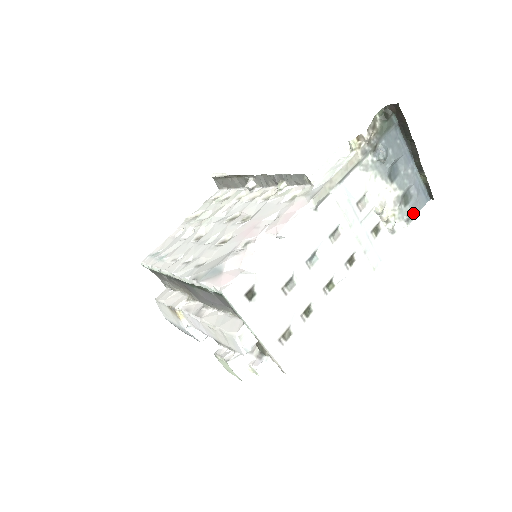
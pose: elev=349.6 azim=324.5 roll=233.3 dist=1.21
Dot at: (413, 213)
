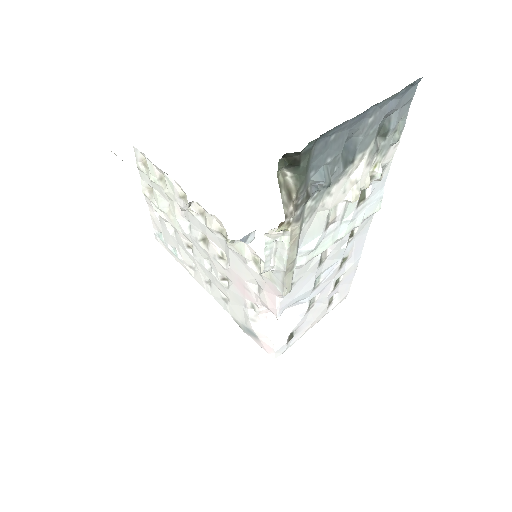
Dot at: (401, 120)
